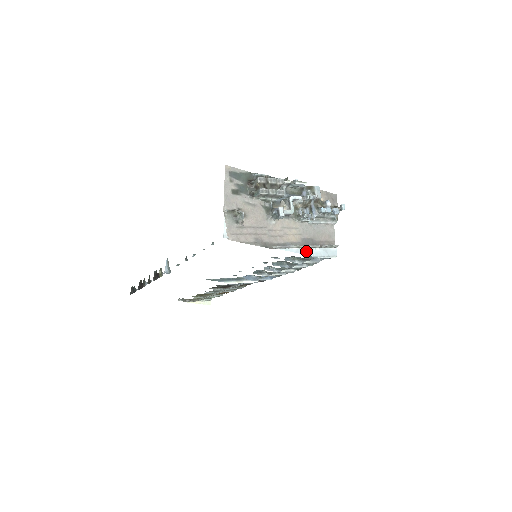
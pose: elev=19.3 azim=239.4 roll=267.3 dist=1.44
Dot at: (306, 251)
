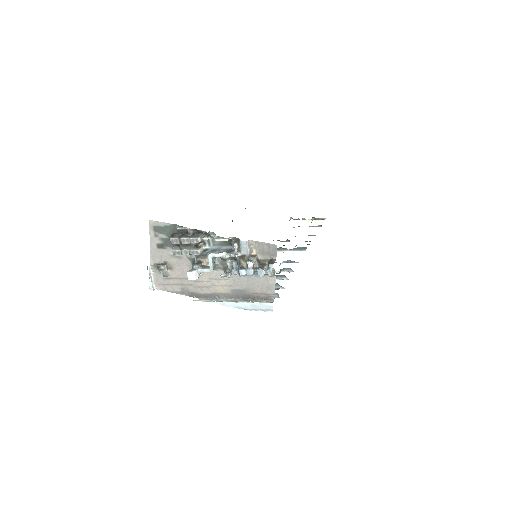
Dot at: (233, 304)
